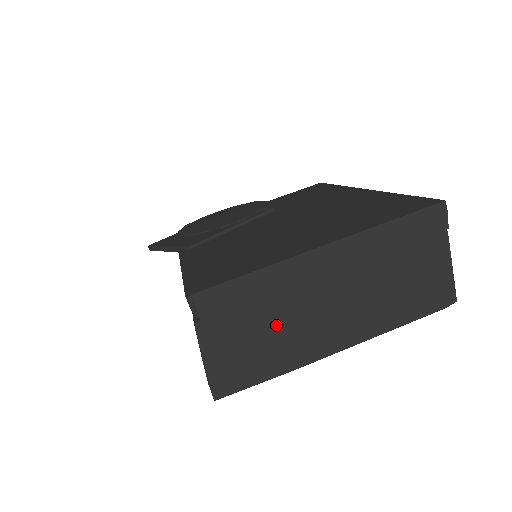
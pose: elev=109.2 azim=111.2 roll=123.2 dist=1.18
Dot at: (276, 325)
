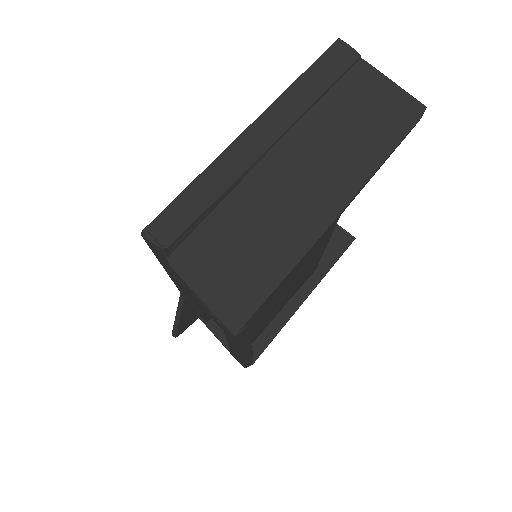
Dot at: (252, 220)
